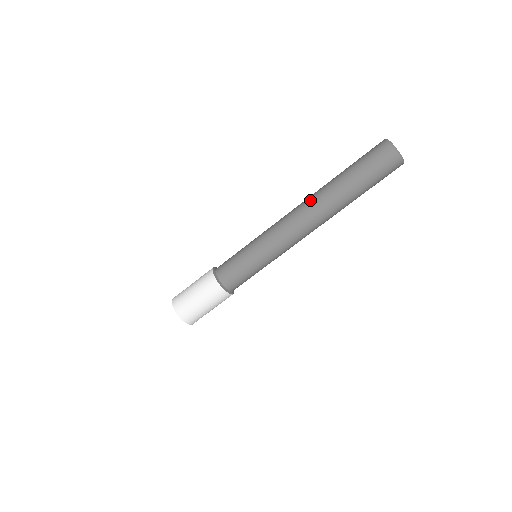
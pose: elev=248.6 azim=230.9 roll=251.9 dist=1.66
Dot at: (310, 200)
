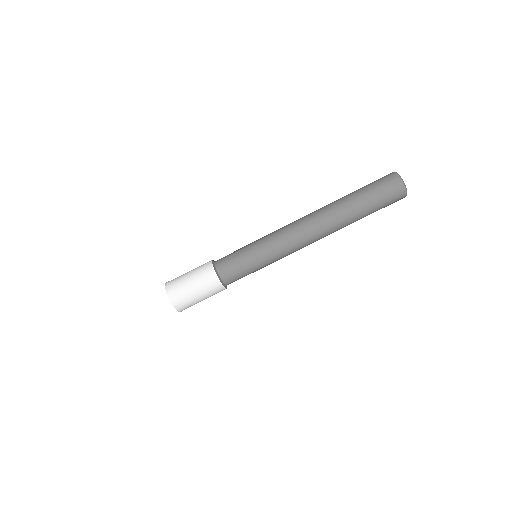
Dot at: (317, 212)
